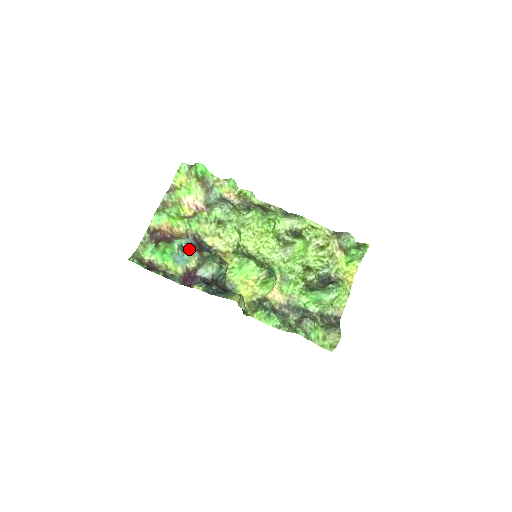
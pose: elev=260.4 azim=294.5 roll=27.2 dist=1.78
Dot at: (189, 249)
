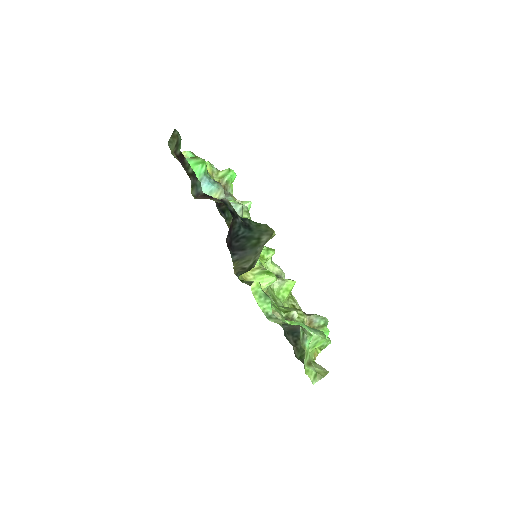
Dot at: (221, 185)
